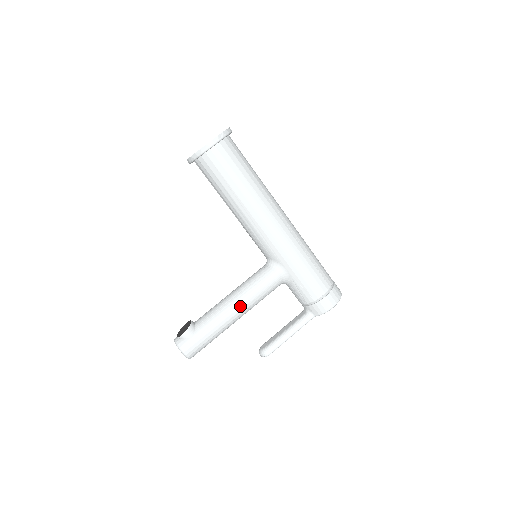
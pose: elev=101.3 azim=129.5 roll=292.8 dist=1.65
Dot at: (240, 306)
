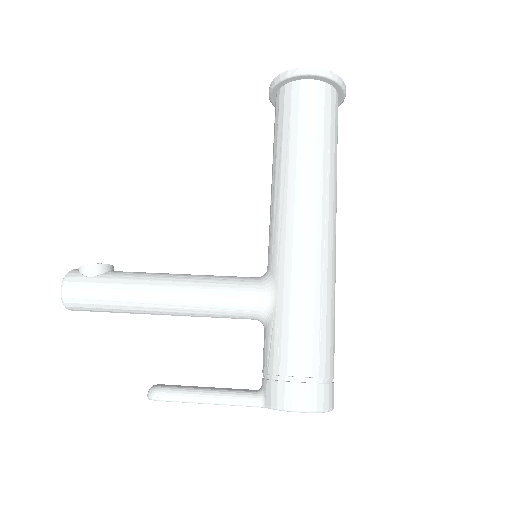
Dot at: (178, 291)
